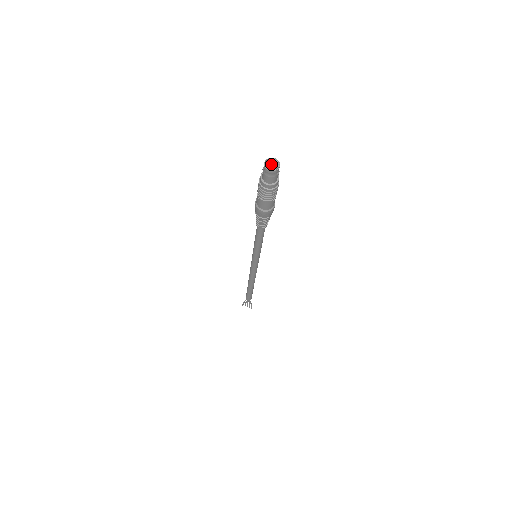
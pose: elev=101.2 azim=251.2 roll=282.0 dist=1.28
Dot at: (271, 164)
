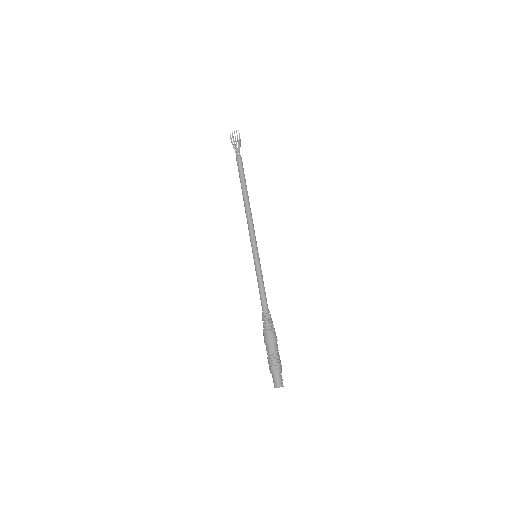
Dot at: (276, 382)
